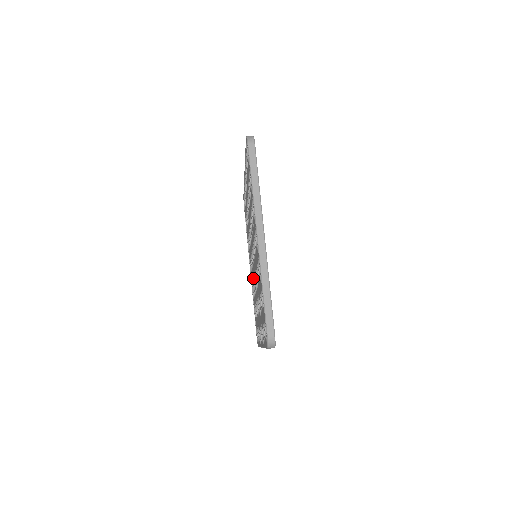
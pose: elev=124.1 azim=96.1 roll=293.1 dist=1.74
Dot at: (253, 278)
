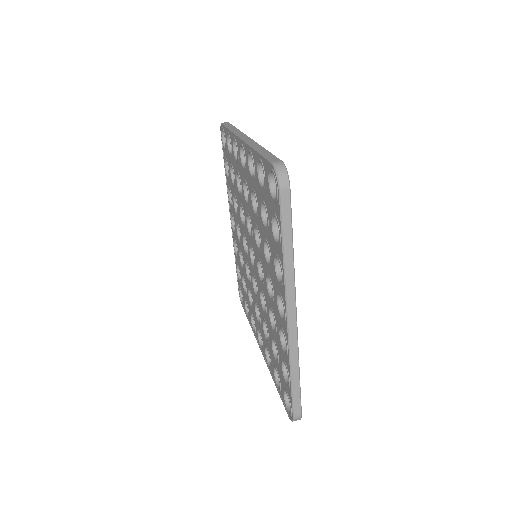
Dot at: (260, 300)
